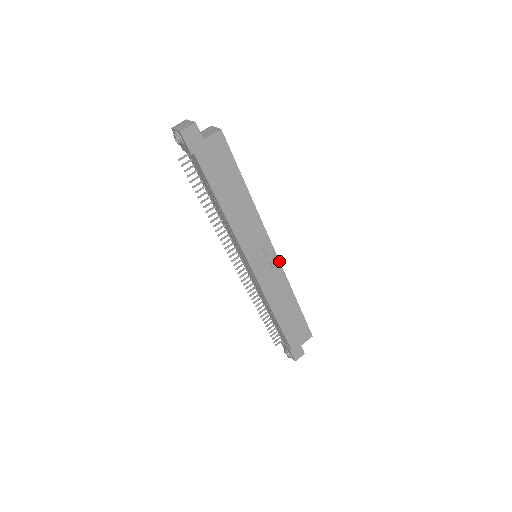
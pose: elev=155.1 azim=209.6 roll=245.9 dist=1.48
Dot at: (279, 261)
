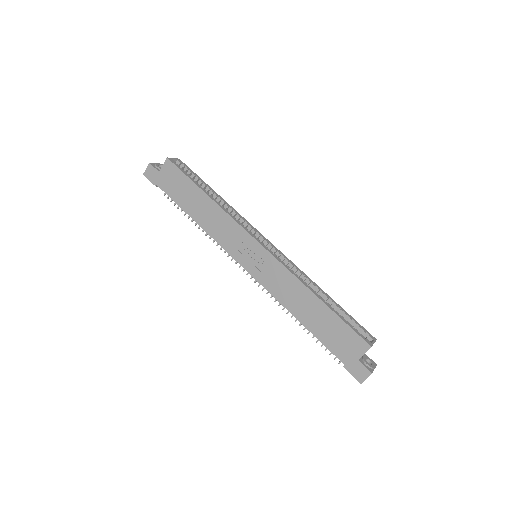
Dot at: (271, 254)
